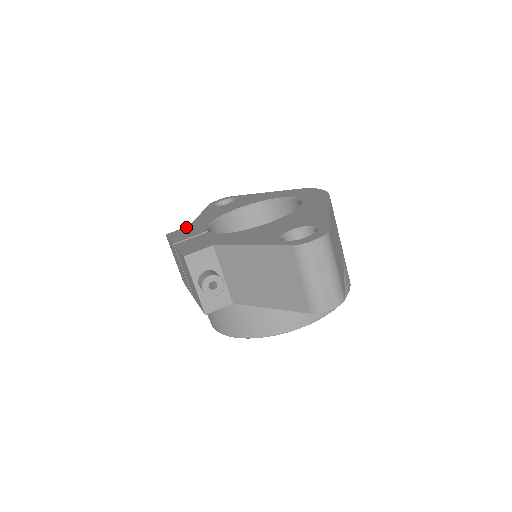
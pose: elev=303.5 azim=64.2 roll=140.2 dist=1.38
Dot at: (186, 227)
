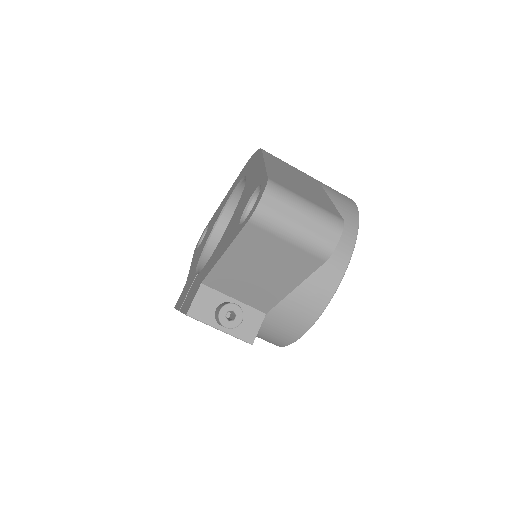
Dot at: (184, 287)
